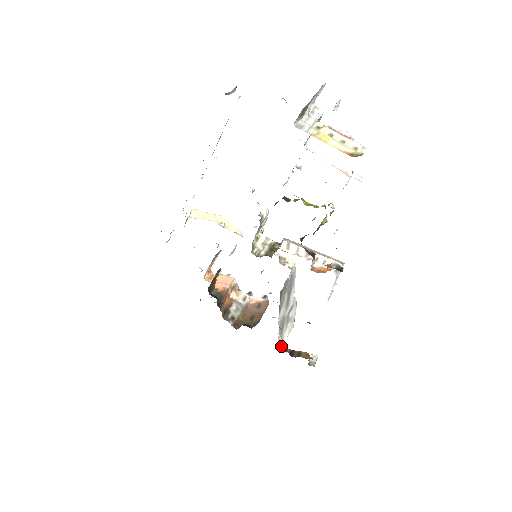
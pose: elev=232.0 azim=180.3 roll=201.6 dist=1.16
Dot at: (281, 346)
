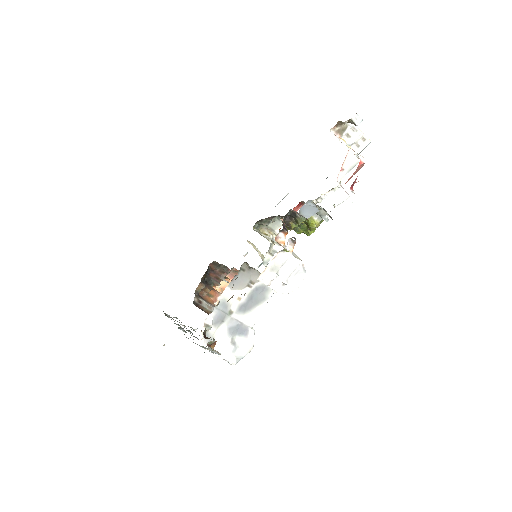
Dot at: (206, 340)
